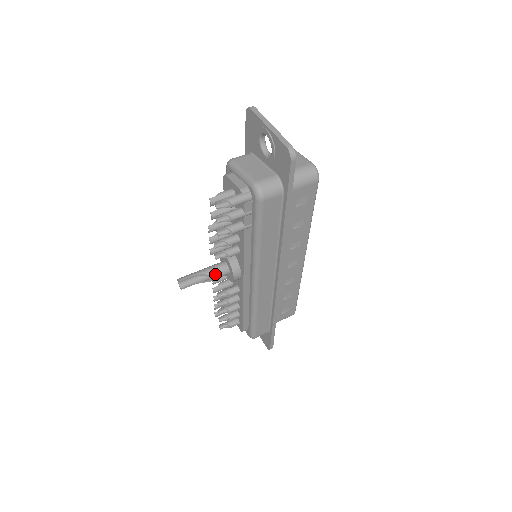
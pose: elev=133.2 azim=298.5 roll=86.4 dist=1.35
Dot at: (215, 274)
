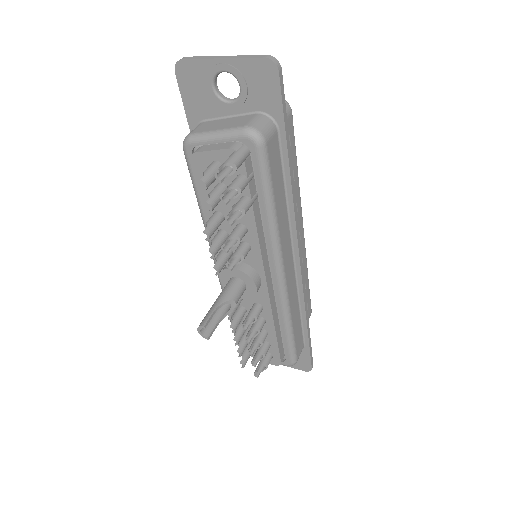
Dot at: (234, 295)
